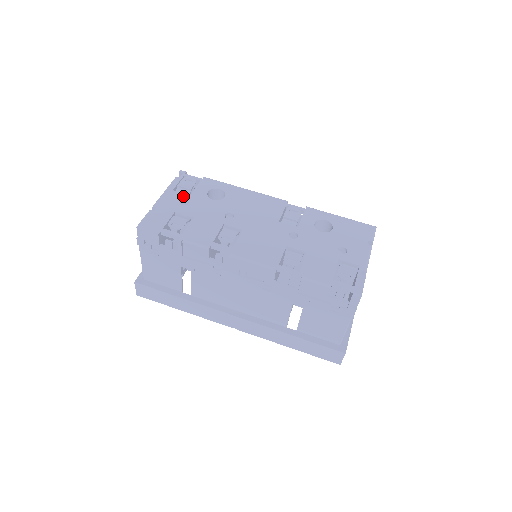
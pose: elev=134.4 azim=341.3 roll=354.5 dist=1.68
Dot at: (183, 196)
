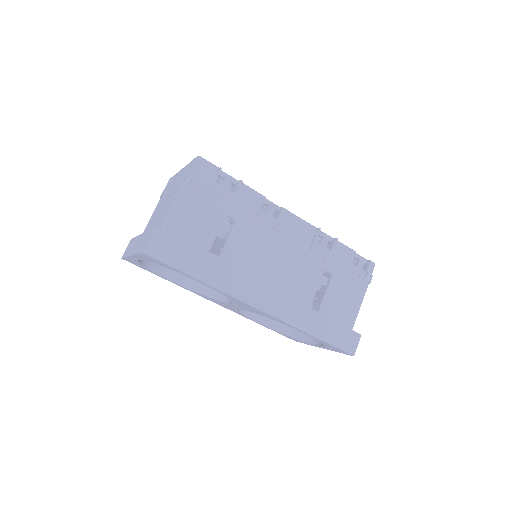
Dot at: occluded
